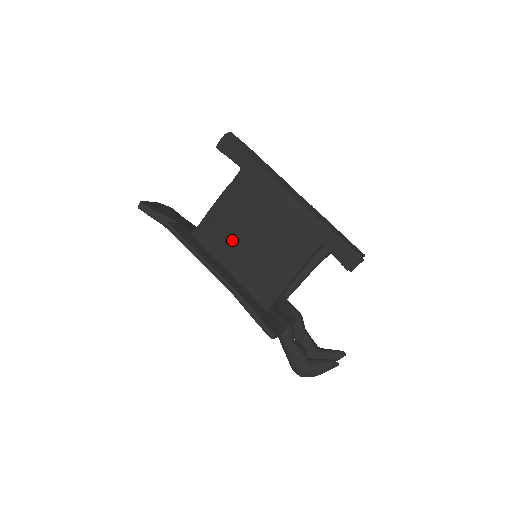
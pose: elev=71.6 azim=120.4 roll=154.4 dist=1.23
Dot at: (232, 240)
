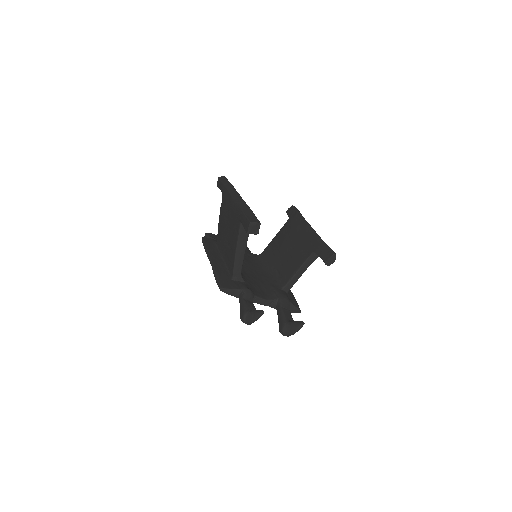
Dot at: (223, 238)
